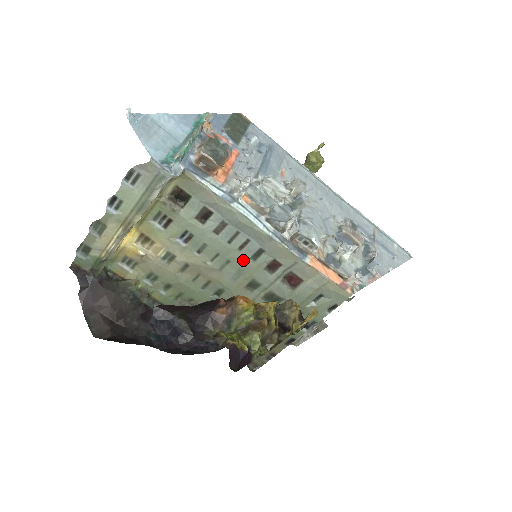
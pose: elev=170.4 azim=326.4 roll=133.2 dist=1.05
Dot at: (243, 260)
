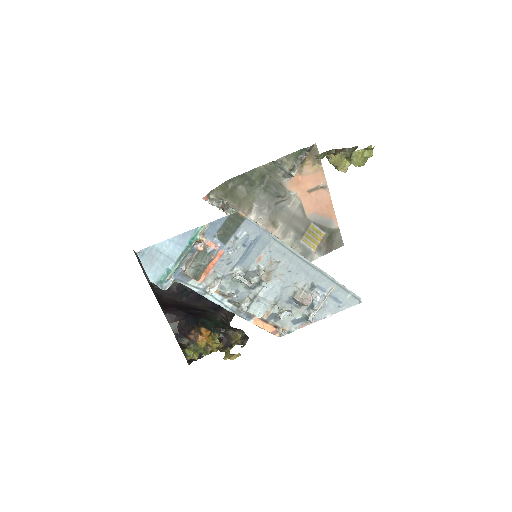
Dot at: occluded
